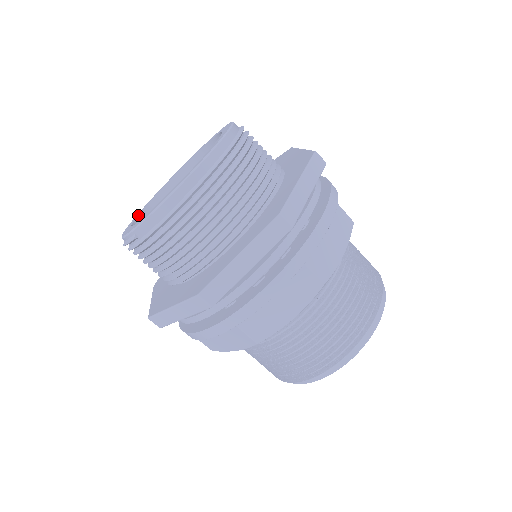
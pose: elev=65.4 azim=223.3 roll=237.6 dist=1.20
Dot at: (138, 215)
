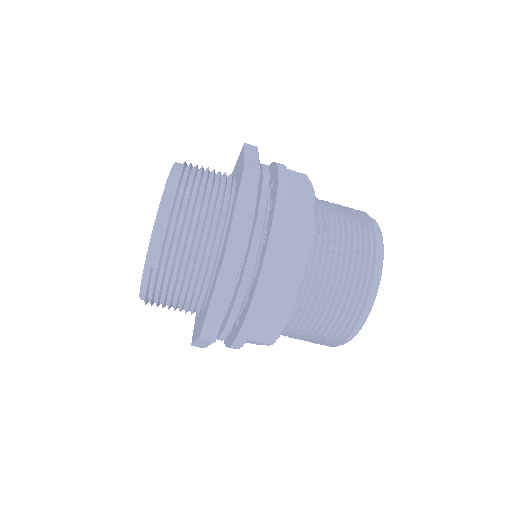
Dot at: occluded
